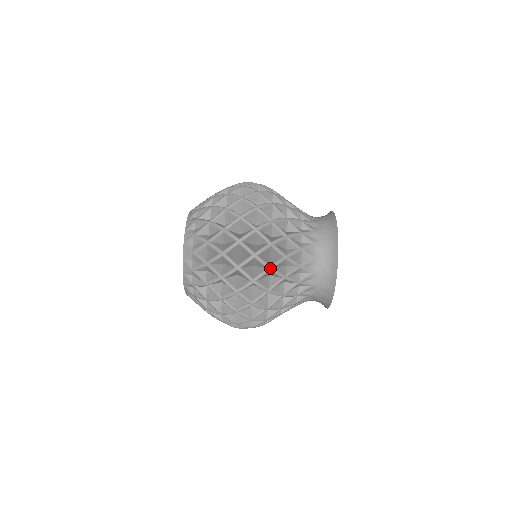
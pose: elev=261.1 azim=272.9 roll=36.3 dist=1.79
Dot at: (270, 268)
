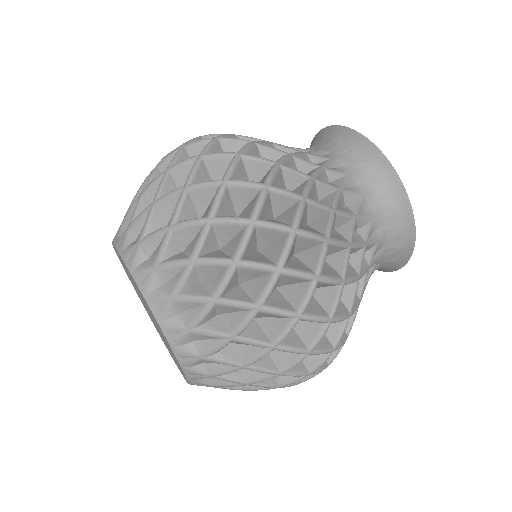
Dot at: (233, 135)
